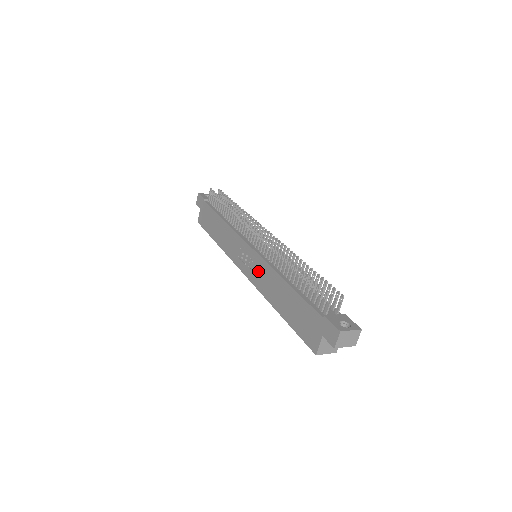
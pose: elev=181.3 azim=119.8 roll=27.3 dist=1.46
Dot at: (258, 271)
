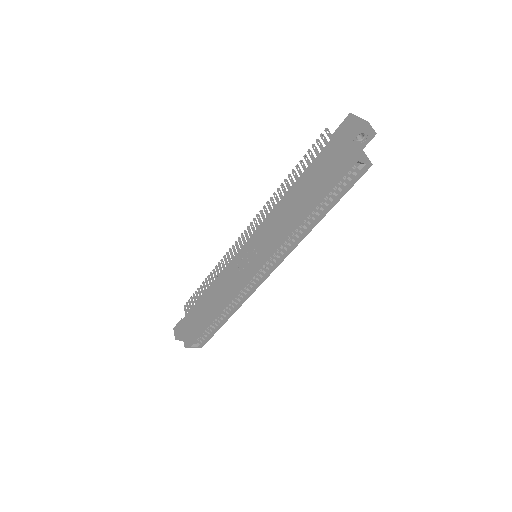
Dot at: (264, 237)
